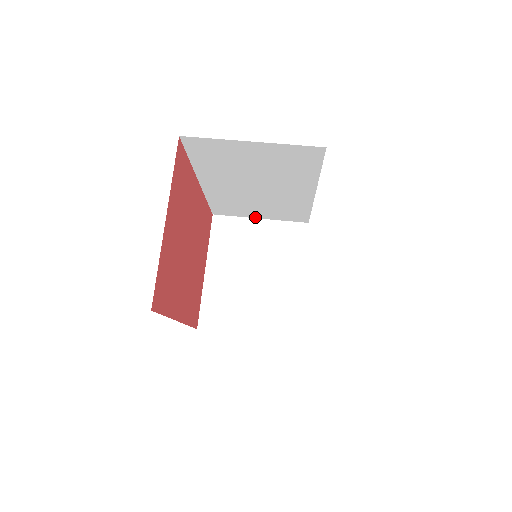
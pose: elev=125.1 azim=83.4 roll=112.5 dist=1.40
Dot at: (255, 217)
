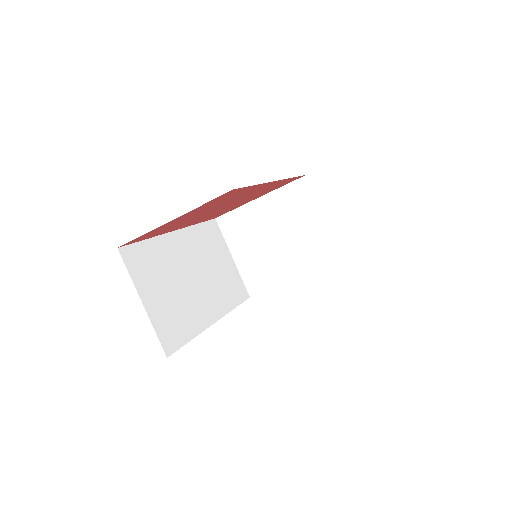
Dot at: (322, 215)
